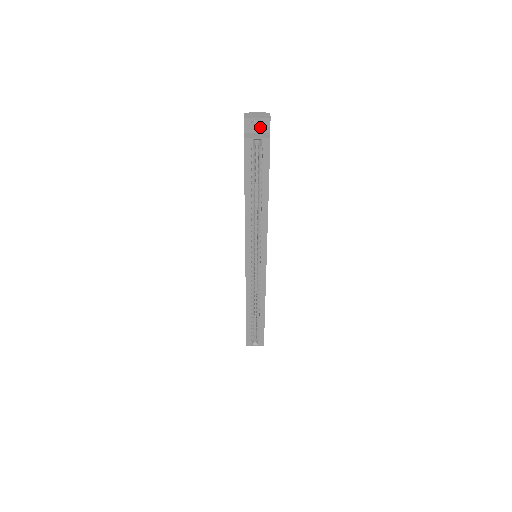
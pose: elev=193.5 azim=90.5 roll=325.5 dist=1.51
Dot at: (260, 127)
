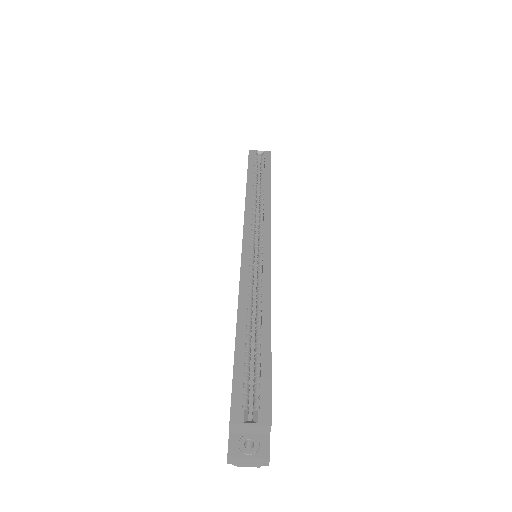
Dot at: occluded
